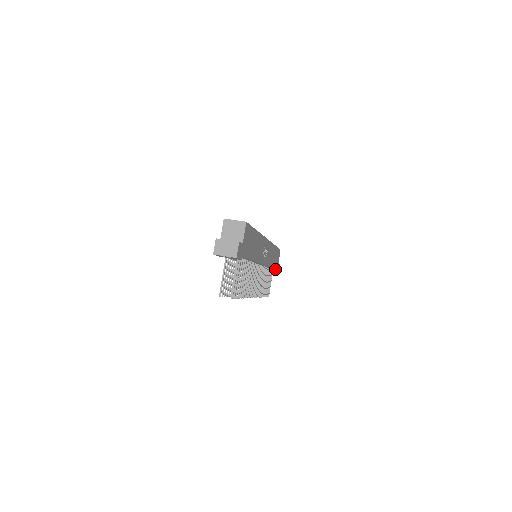
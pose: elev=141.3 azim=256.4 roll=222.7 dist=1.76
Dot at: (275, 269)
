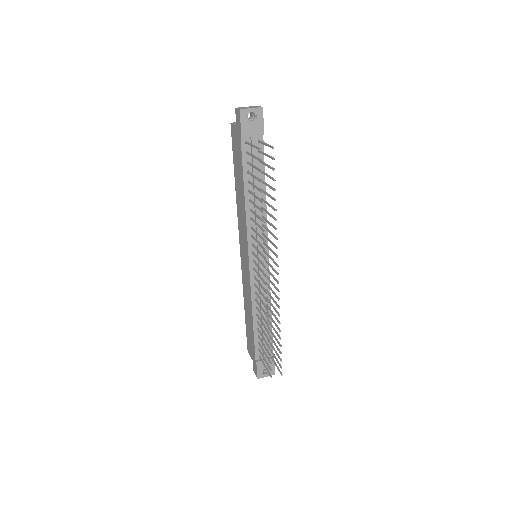
Dot at: occluded
